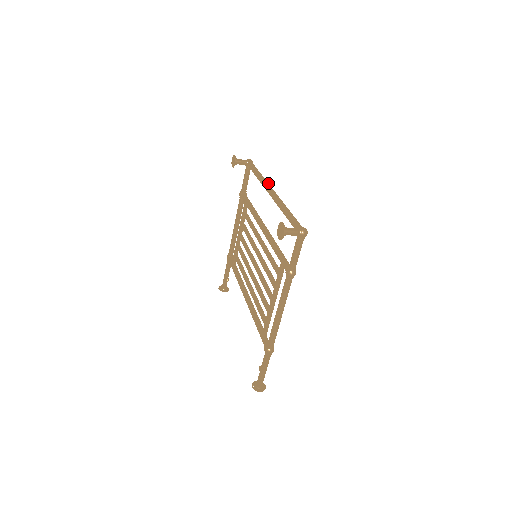
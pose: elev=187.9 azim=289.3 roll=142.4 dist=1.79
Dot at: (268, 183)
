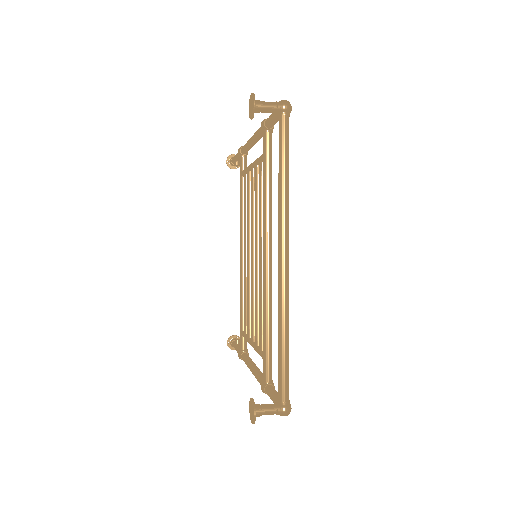
Dot at: (287, 230)
